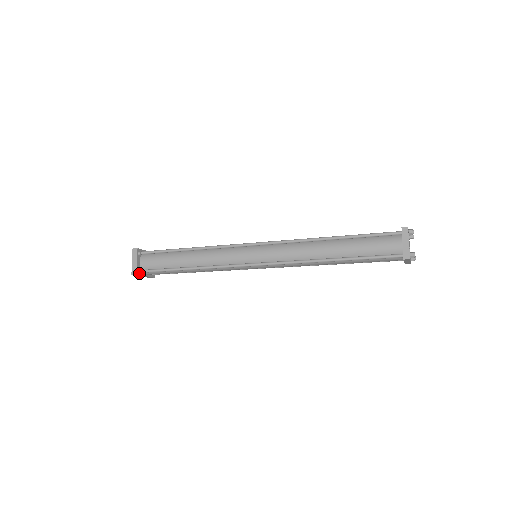
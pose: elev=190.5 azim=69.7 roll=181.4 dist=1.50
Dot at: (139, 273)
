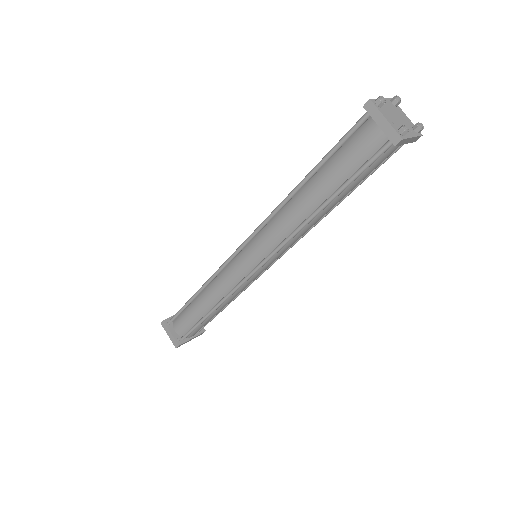
Dot at: (181, 342)
